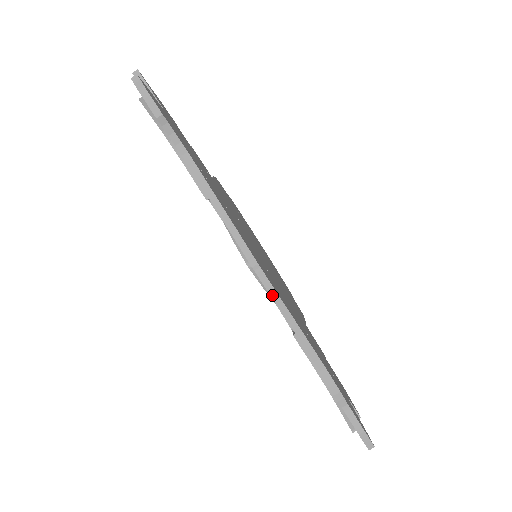
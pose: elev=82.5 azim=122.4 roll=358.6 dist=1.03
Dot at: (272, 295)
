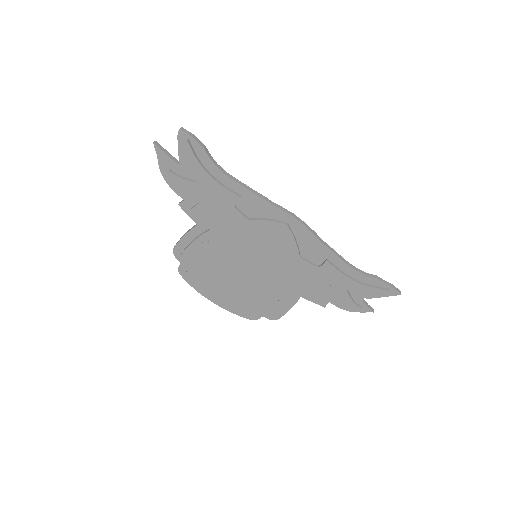
Dot at: (311, 231)
